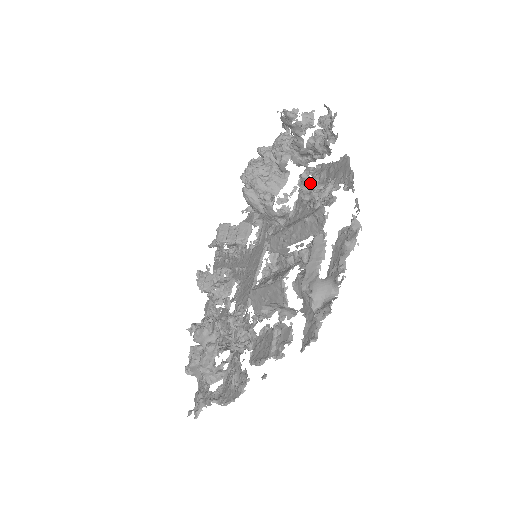
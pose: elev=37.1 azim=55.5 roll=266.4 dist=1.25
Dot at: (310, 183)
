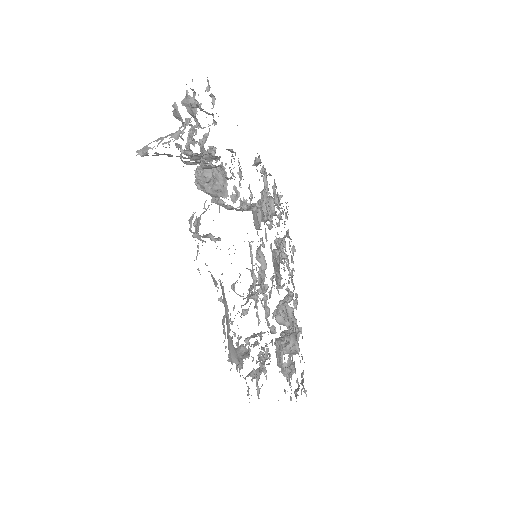
Dot at: (191, 223)
